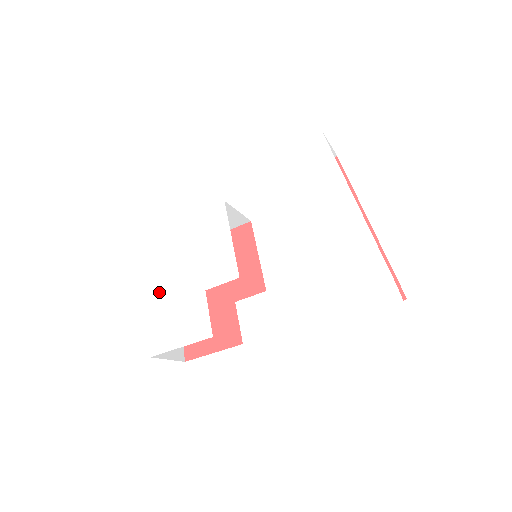
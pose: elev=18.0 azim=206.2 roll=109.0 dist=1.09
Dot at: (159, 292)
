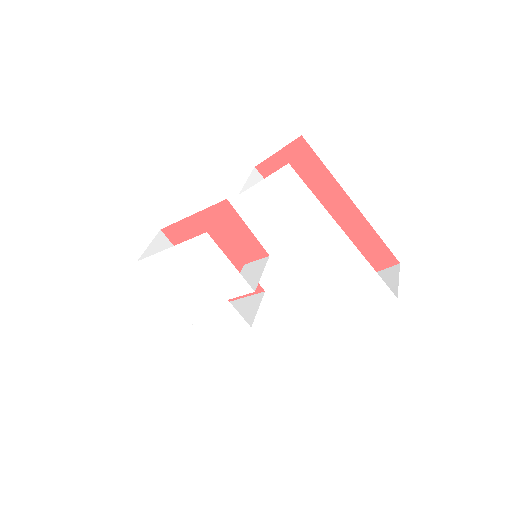
Dot at: (185, 301)
